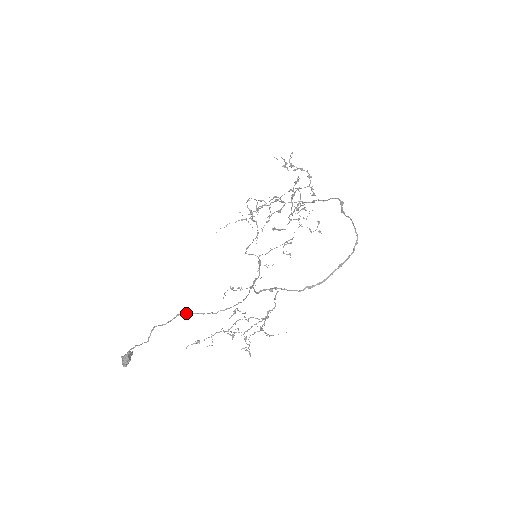
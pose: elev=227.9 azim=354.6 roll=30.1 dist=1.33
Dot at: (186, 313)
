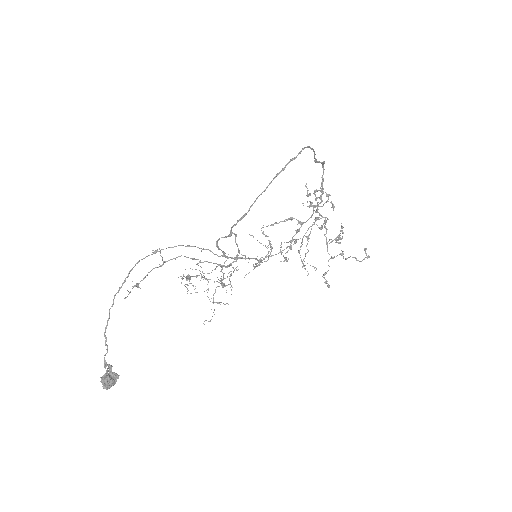
Dot at: (135, 264)
